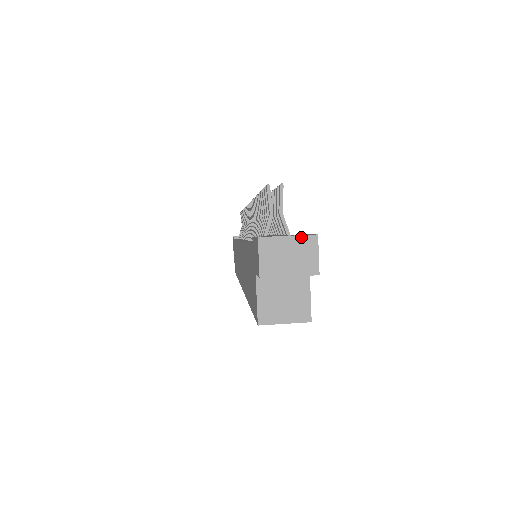
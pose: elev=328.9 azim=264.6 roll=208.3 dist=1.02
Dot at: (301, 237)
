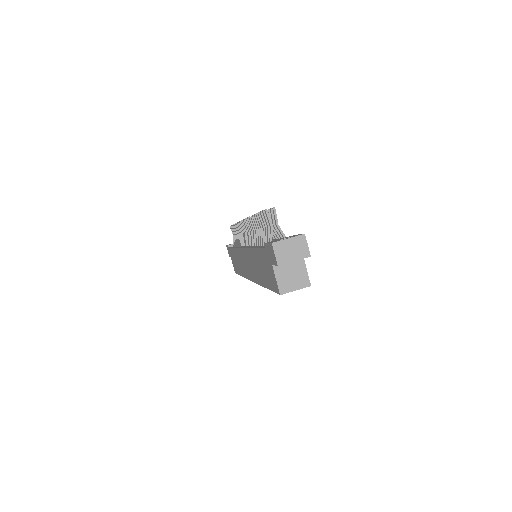
Dot at: (296, 237)
